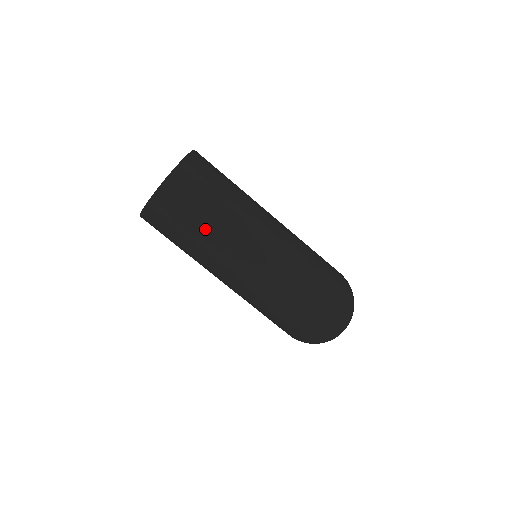
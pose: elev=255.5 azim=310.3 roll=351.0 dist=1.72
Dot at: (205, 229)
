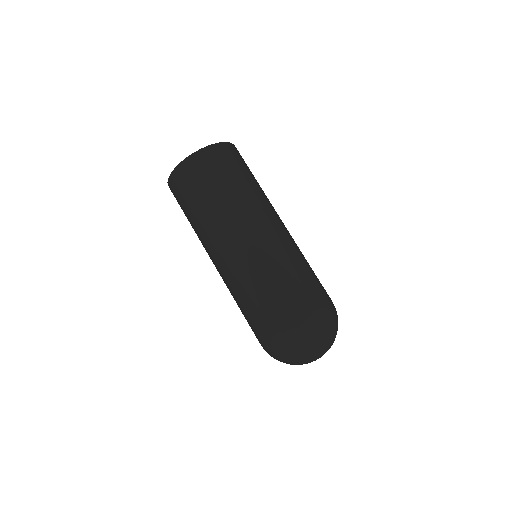
Dot at: (243, 188)
